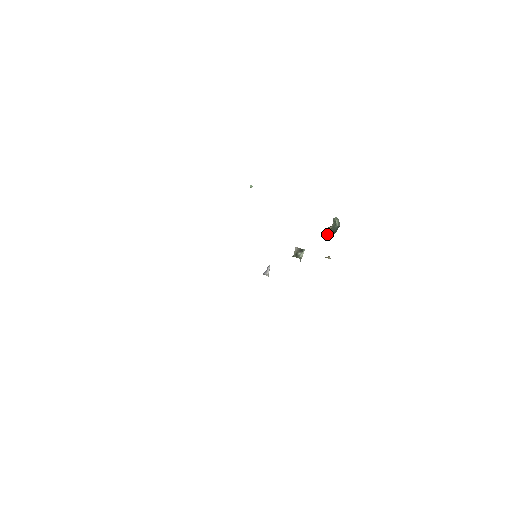
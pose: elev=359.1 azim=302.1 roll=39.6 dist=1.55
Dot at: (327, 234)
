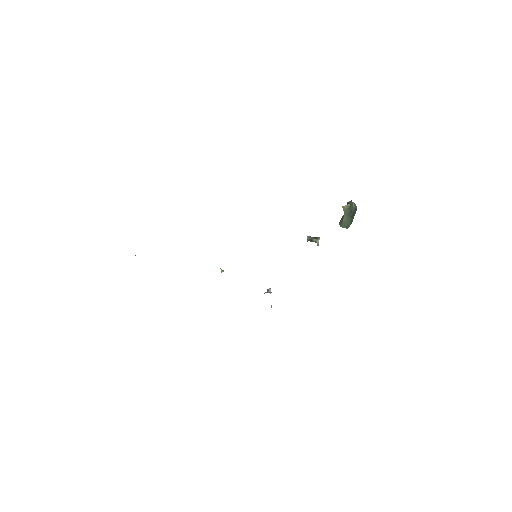
Dot at: (343, 219)
